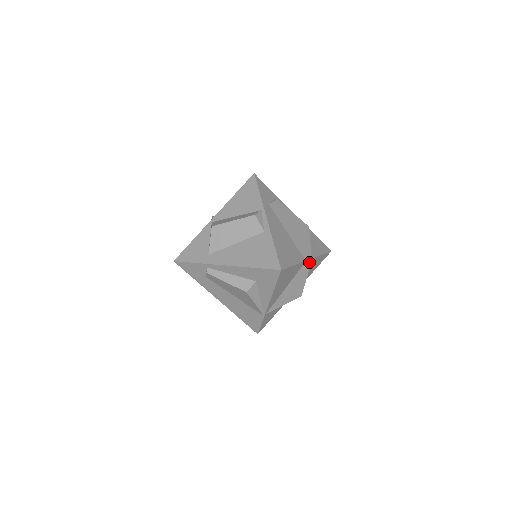
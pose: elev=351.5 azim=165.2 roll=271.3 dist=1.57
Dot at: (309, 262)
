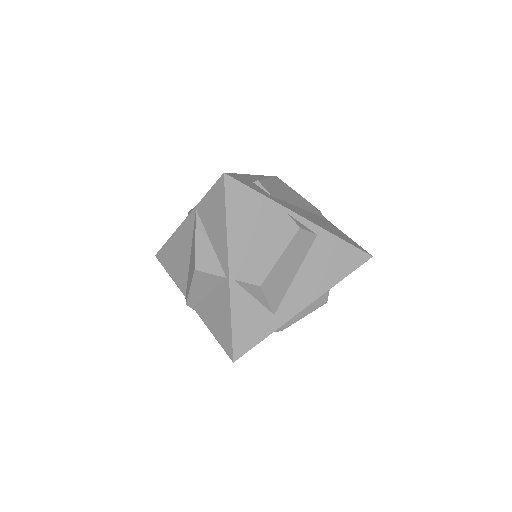
Dot at: occluded
